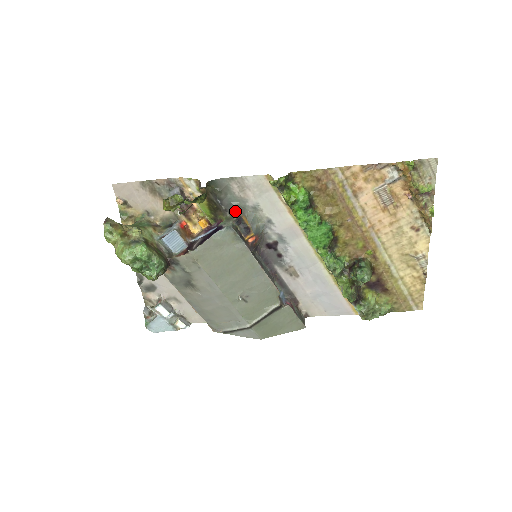
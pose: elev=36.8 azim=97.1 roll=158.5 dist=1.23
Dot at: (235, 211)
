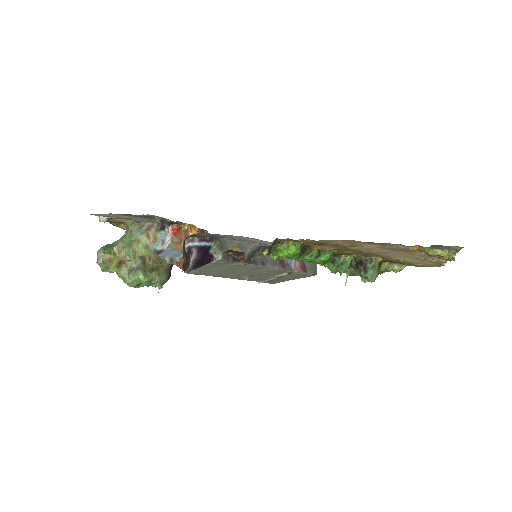
Dot at: (223, 245)
